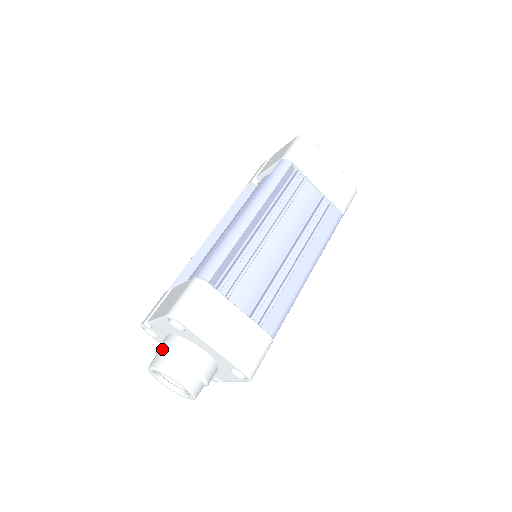
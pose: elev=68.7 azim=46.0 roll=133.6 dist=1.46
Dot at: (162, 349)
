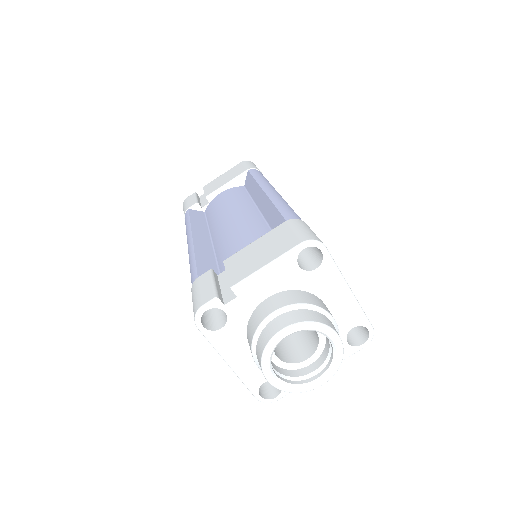
Dot at: (286, 304)
